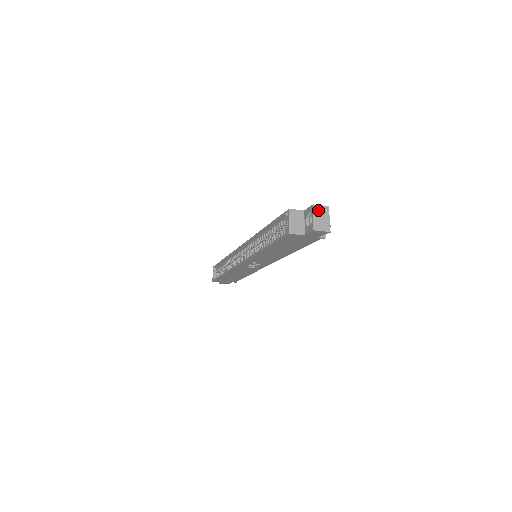
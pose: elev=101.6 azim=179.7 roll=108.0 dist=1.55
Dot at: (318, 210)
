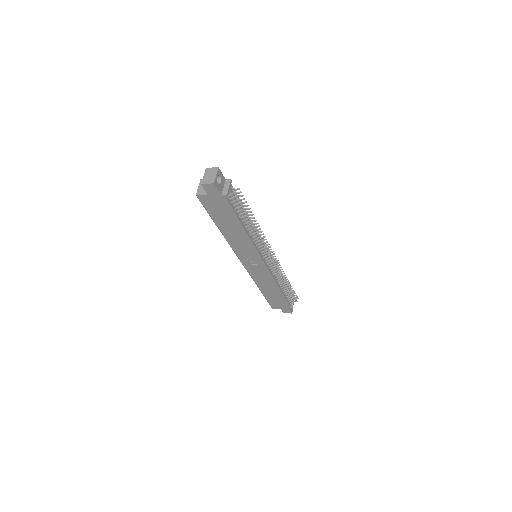
Dot at: (209, 171)
